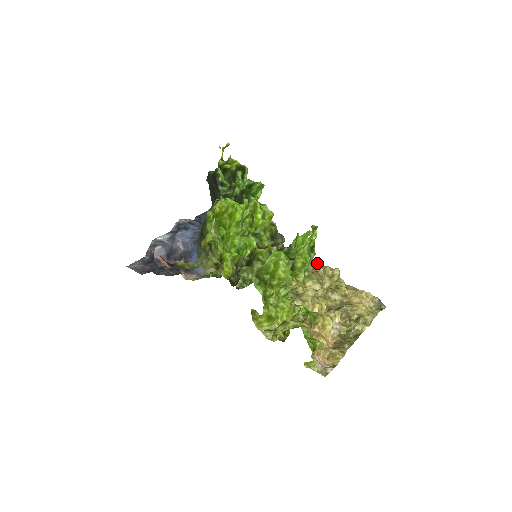
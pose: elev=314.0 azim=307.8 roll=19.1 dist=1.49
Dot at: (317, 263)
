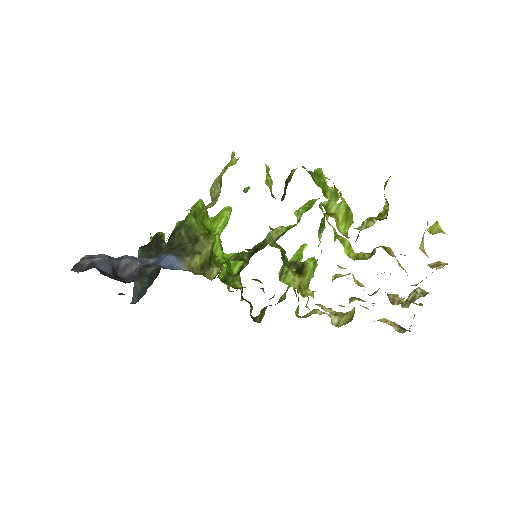
Dot at: (306, 315)
